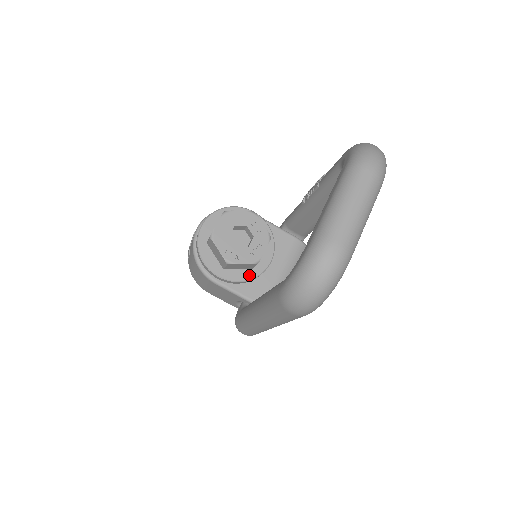
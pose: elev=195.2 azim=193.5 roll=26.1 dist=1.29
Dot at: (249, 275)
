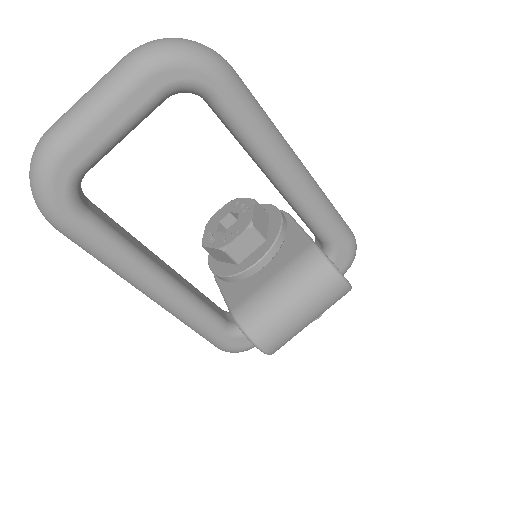
Dot at: (231, 271)
